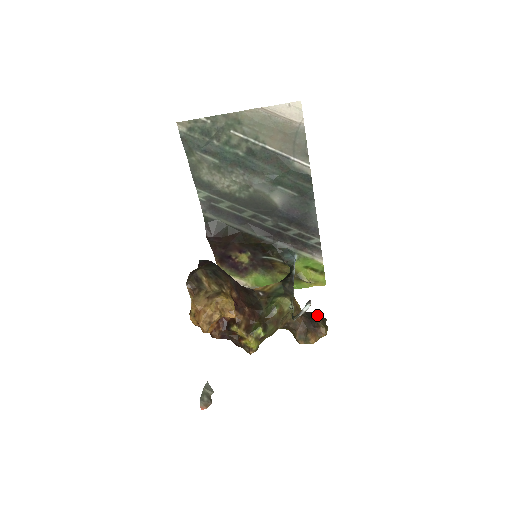
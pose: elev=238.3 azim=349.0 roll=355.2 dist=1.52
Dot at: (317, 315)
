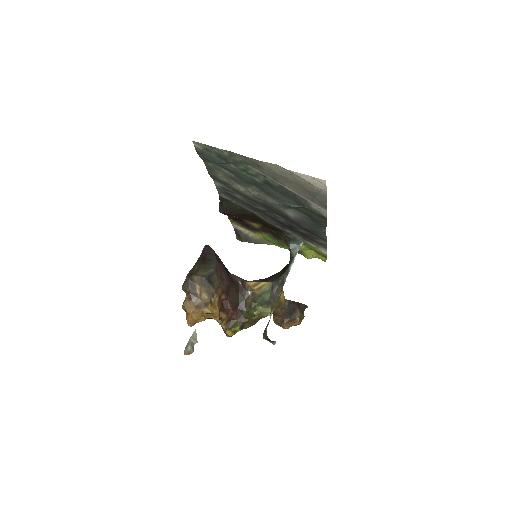
Dot at: (298, 307)
